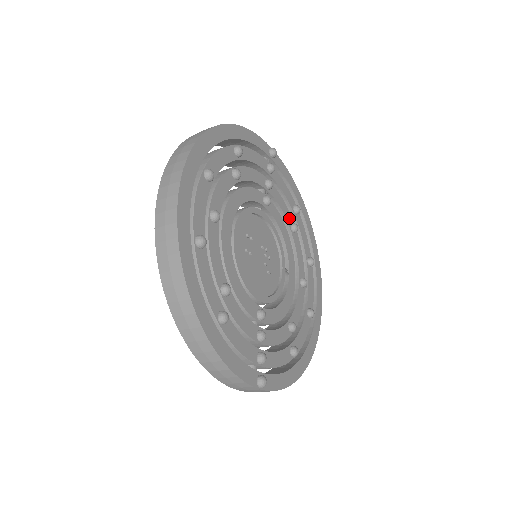
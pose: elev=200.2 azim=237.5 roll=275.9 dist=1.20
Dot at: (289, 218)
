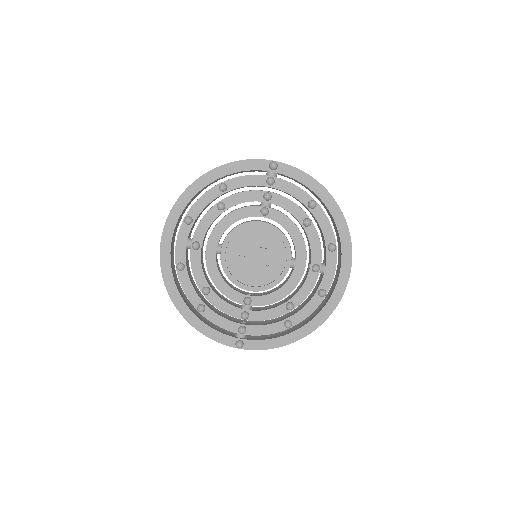
Dot at: (301, 215)
